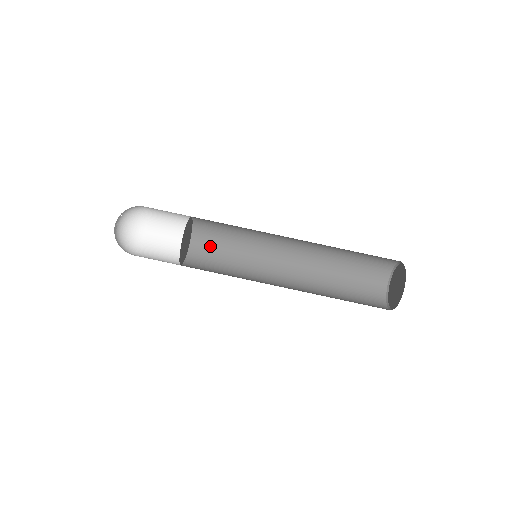
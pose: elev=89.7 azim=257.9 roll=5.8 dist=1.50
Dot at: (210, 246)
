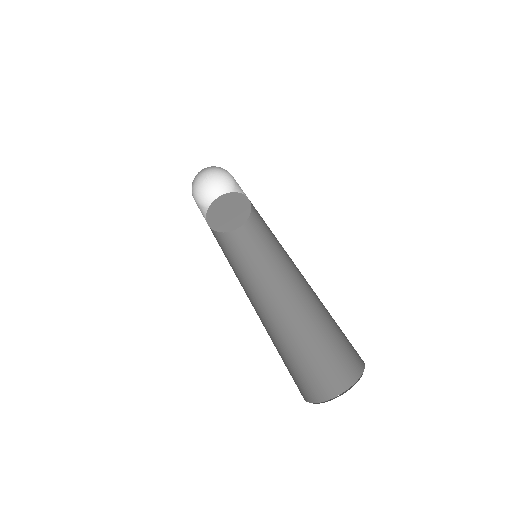
Dot at: (253, 234)
